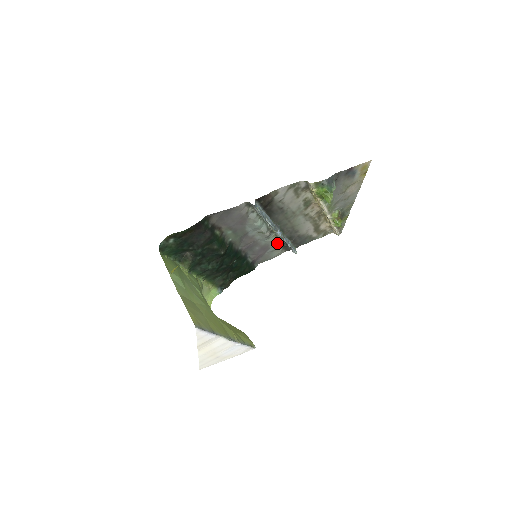
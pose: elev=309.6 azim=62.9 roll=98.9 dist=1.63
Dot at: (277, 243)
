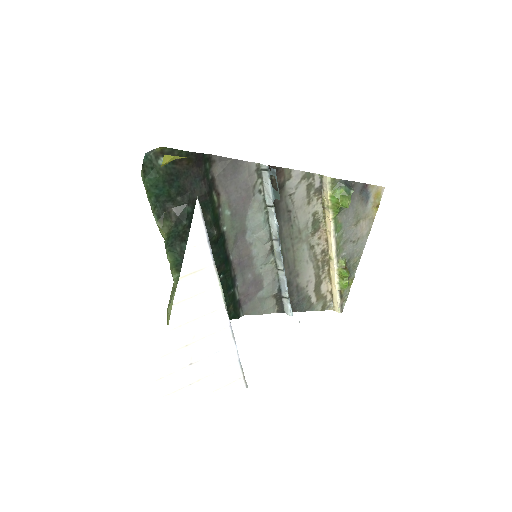
Dot at: (273, 281)
